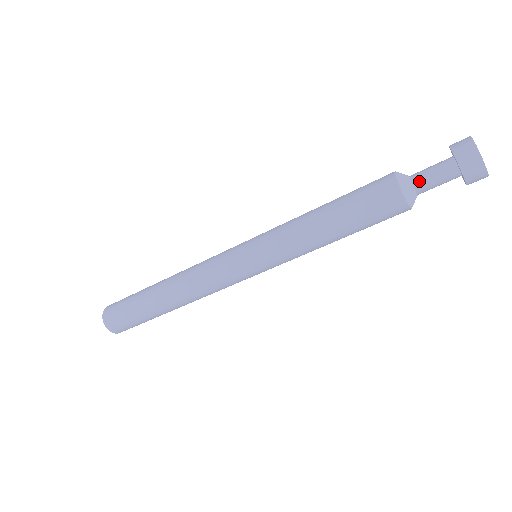
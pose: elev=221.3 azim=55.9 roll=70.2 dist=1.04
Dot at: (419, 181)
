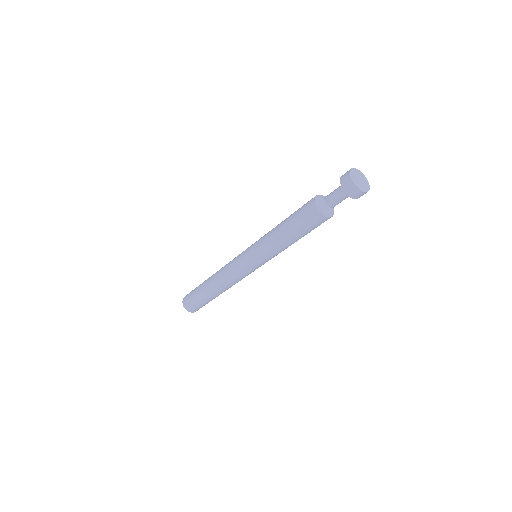
Dot at: (328, 199)
